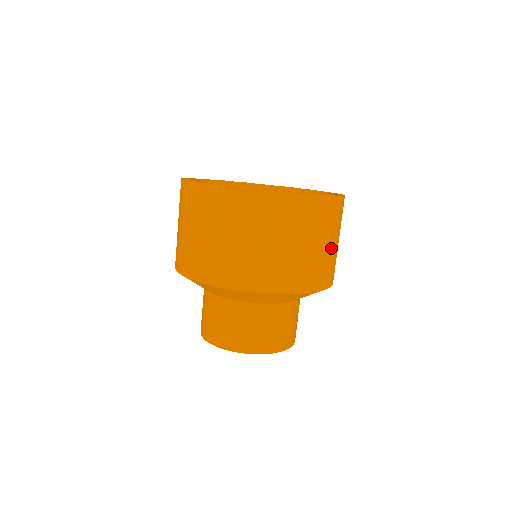
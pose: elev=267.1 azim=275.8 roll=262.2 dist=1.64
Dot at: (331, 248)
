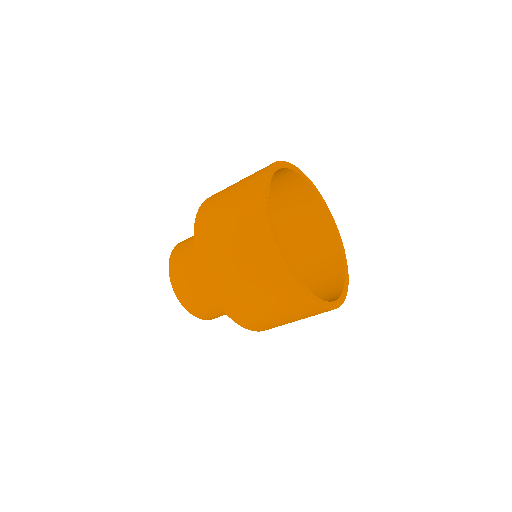
Dot at: occluded
